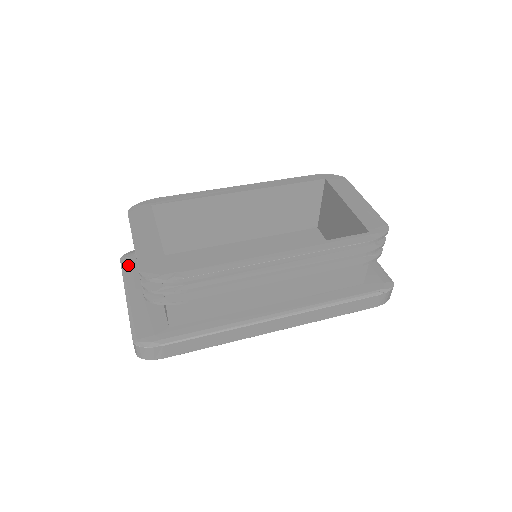
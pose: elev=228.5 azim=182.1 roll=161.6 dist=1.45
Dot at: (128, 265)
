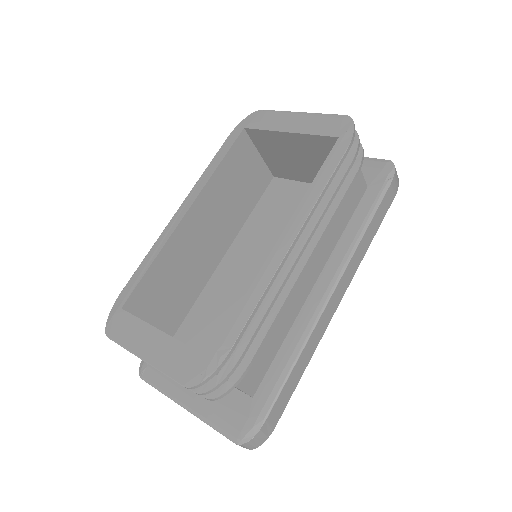
Dot at: (153, 376)
